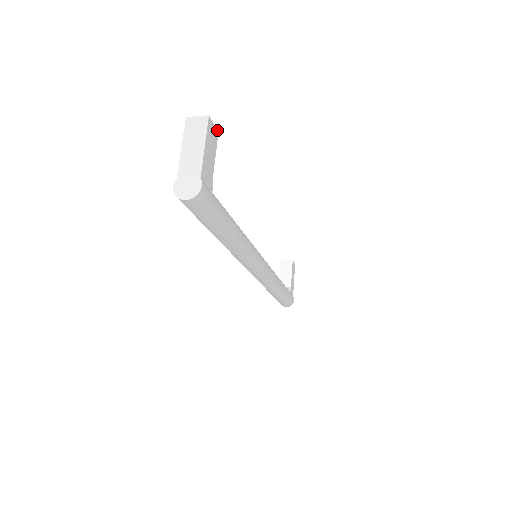
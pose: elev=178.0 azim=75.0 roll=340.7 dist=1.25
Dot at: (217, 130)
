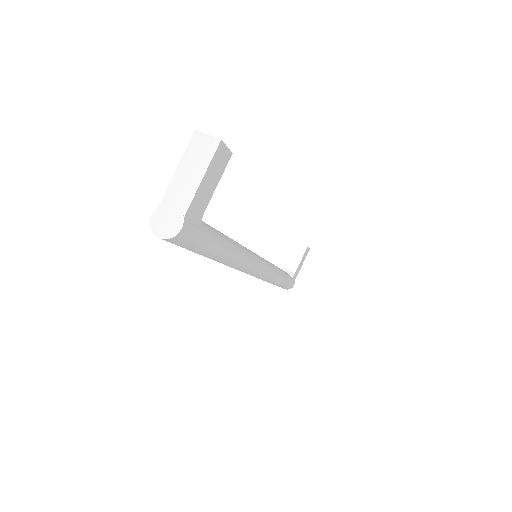
Dot at: (231, 152)
